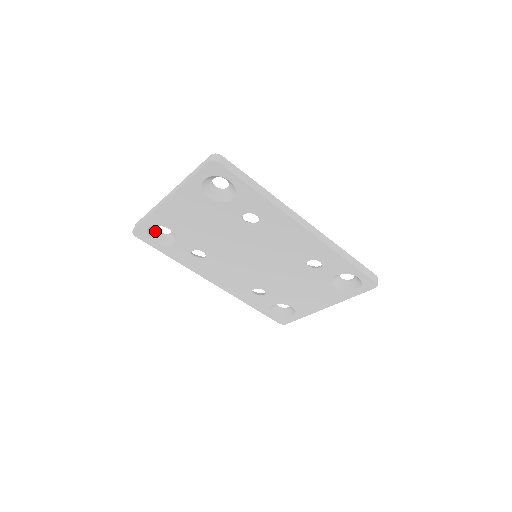
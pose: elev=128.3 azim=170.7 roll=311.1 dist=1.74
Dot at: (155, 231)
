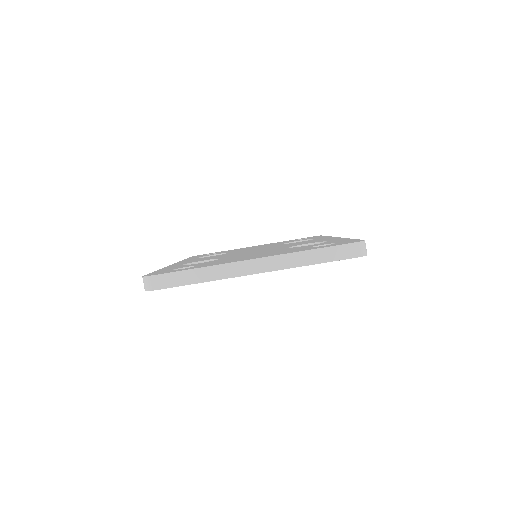
Dot at: occluded
